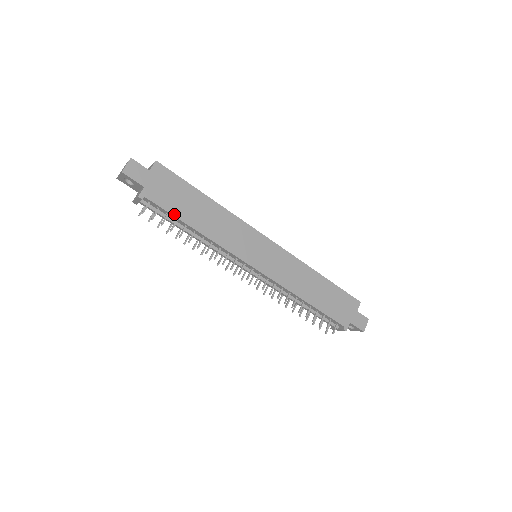
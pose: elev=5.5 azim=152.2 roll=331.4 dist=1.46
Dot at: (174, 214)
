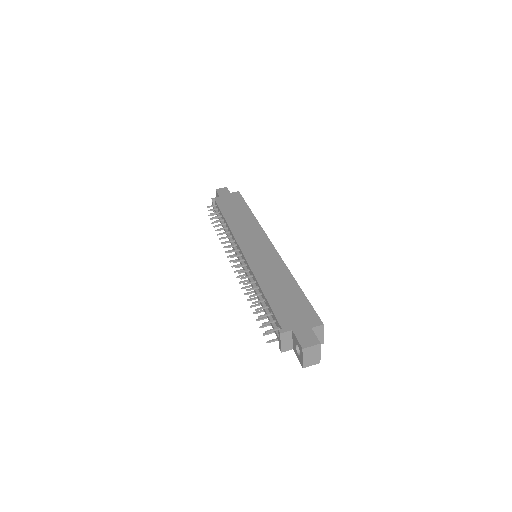
Dot at: (221, 210)
